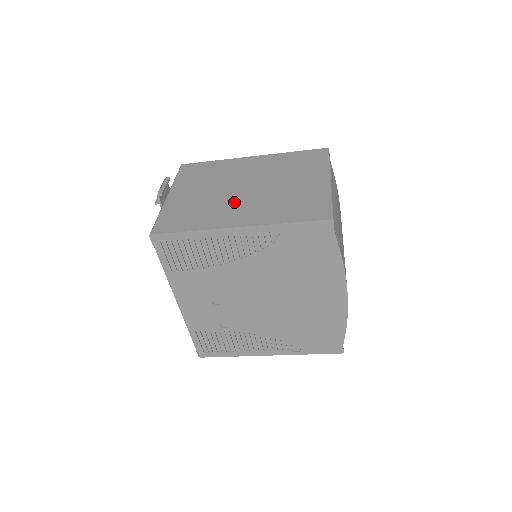
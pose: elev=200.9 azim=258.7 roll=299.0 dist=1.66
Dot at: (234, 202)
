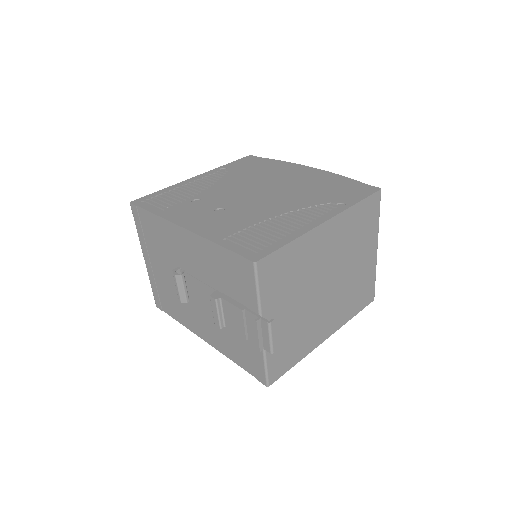
Dot at: (322, 311)
